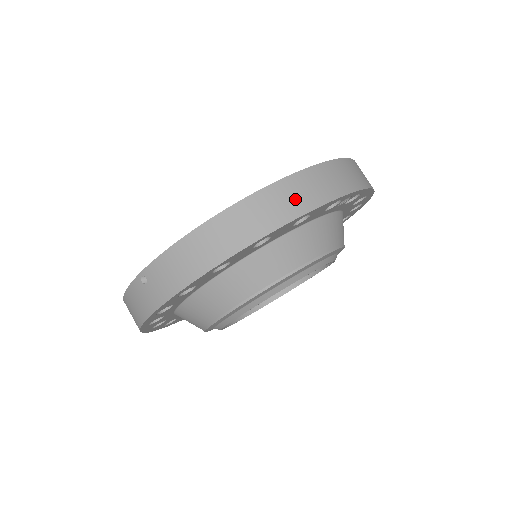
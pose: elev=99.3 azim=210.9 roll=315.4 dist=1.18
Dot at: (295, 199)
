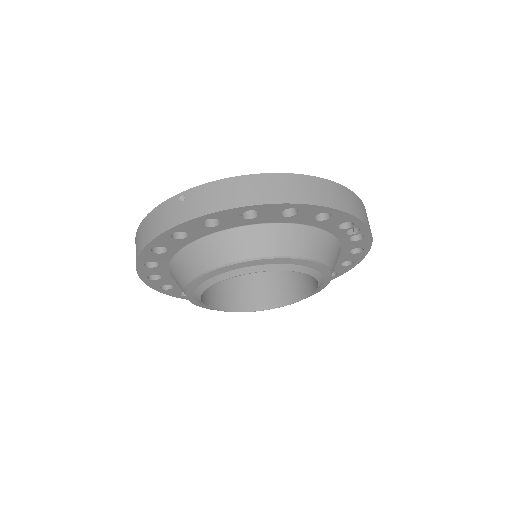
Dot at: (328, 195)
